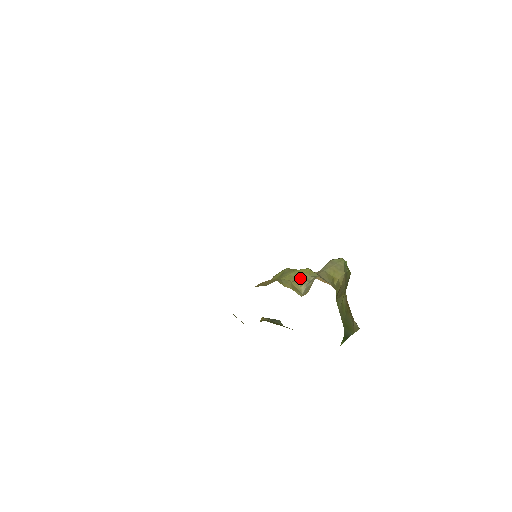
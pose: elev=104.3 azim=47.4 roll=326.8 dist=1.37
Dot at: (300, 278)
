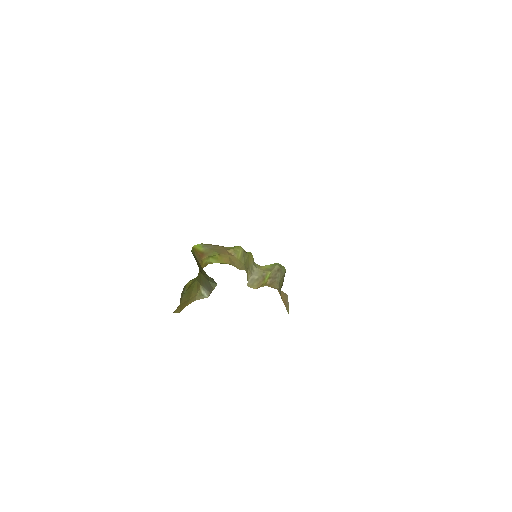
Dot at: (250, 265)
